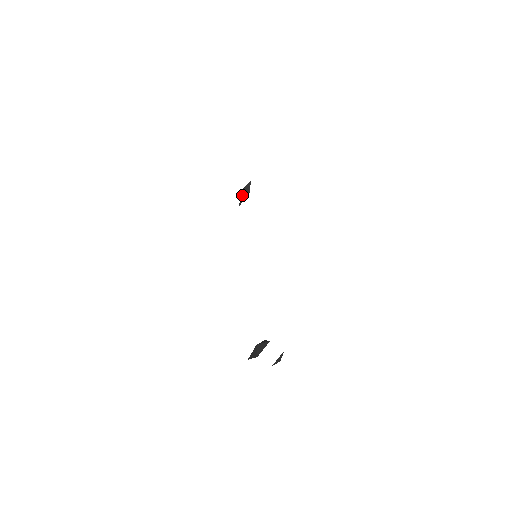
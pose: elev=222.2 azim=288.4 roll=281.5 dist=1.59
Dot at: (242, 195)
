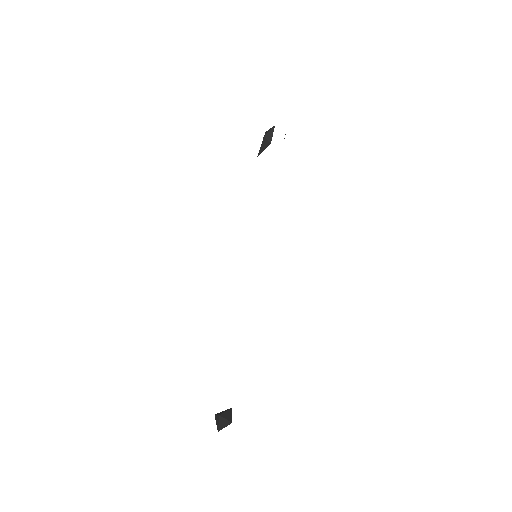
Dot at: (262, 143)
